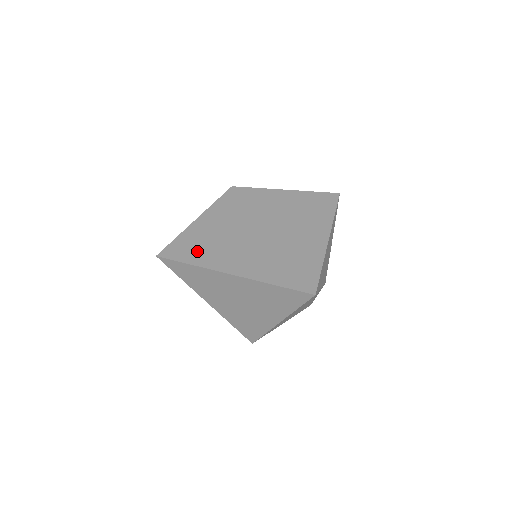
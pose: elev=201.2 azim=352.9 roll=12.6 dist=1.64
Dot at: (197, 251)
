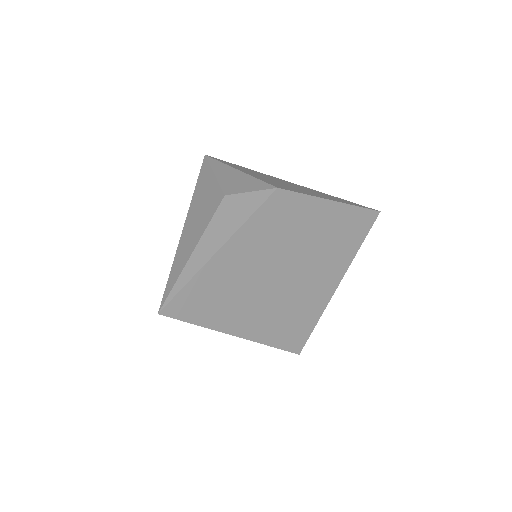
Dot at: (207, 304)
